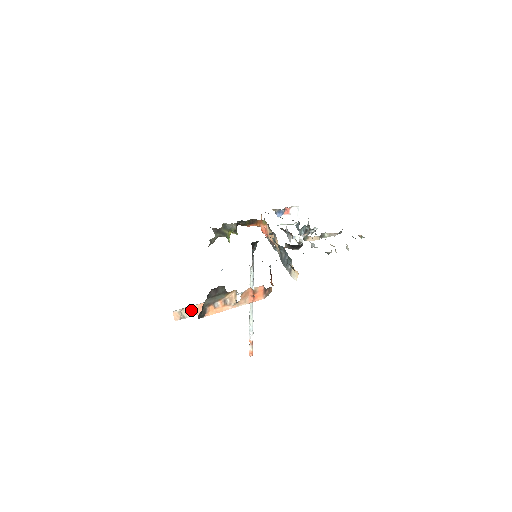
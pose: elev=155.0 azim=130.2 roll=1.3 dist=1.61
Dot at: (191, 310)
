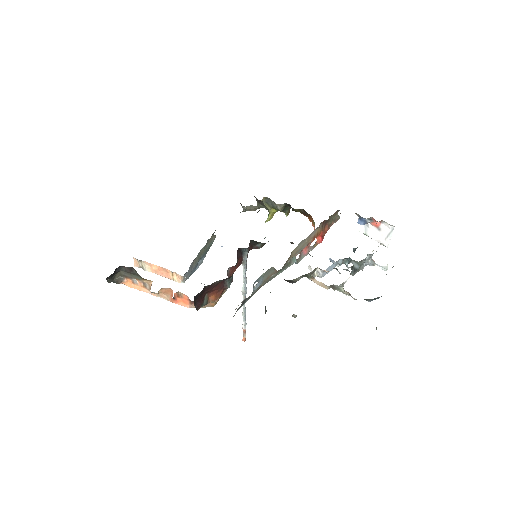
Dot at: (151, 266)
